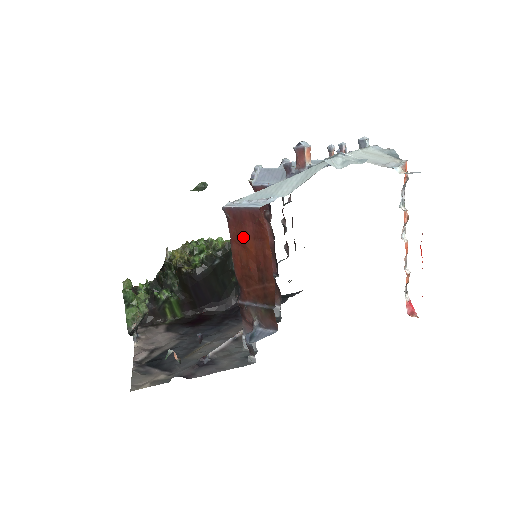
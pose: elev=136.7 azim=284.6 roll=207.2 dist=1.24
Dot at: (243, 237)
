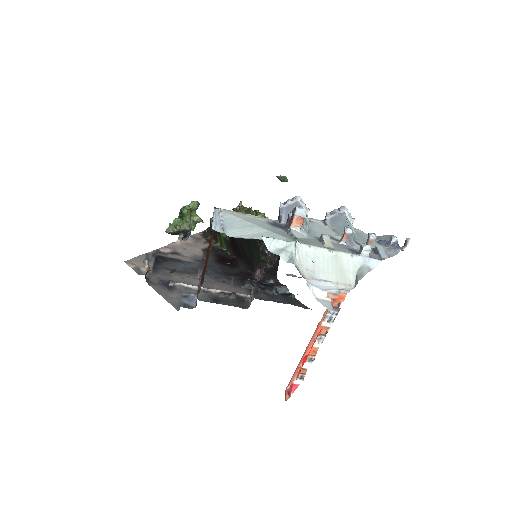
Dot at: occluded
